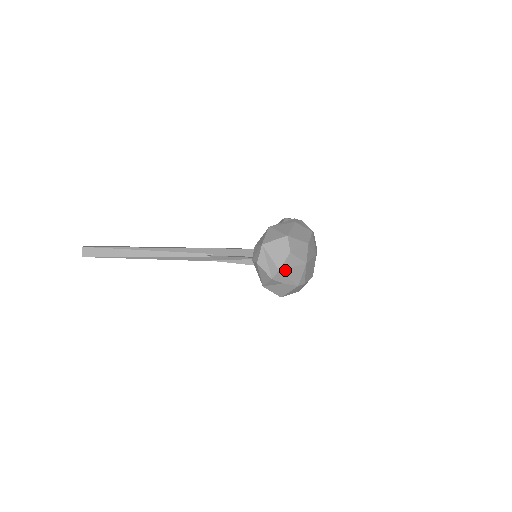
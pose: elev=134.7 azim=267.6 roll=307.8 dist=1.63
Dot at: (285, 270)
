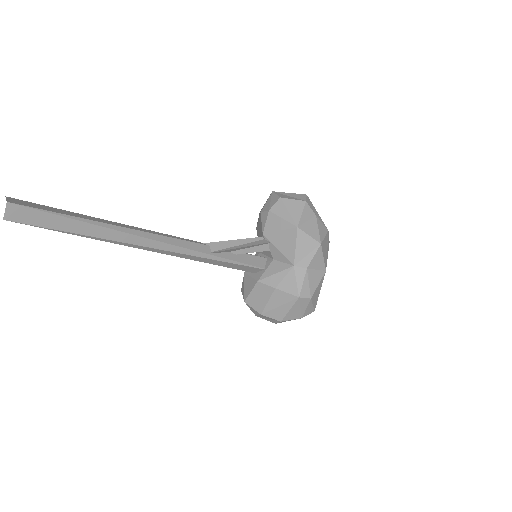
Dot at: occluded
